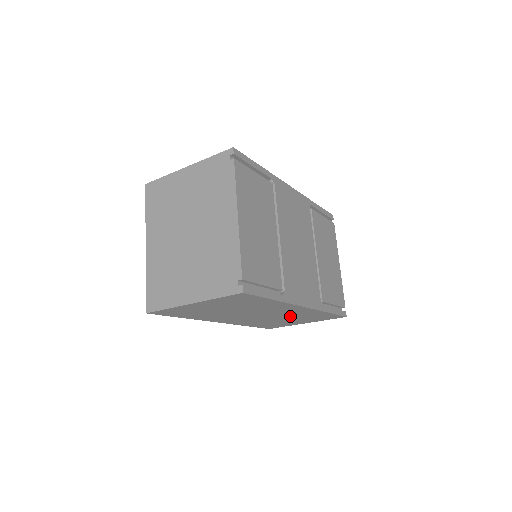
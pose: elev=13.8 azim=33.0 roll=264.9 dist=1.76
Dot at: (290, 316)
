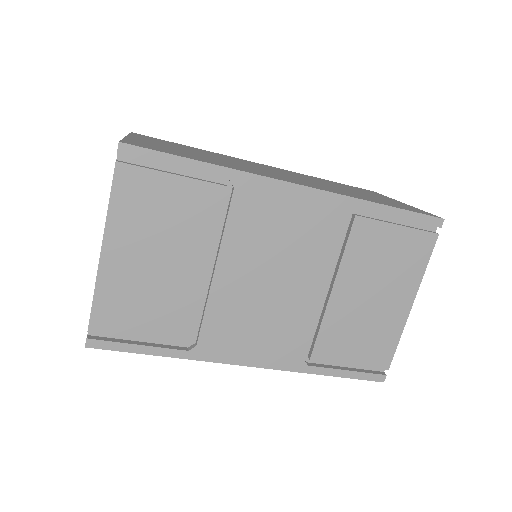
Dot at: occluded
